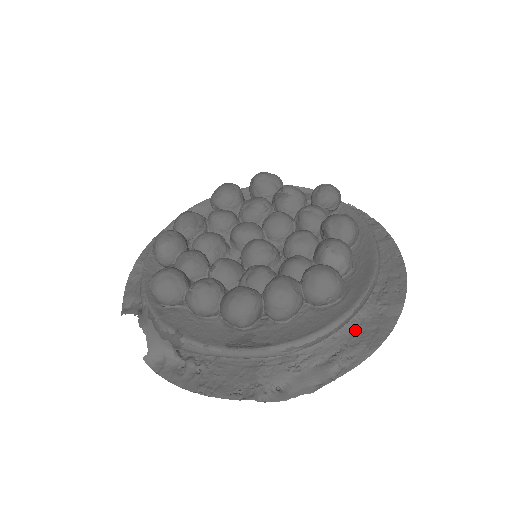
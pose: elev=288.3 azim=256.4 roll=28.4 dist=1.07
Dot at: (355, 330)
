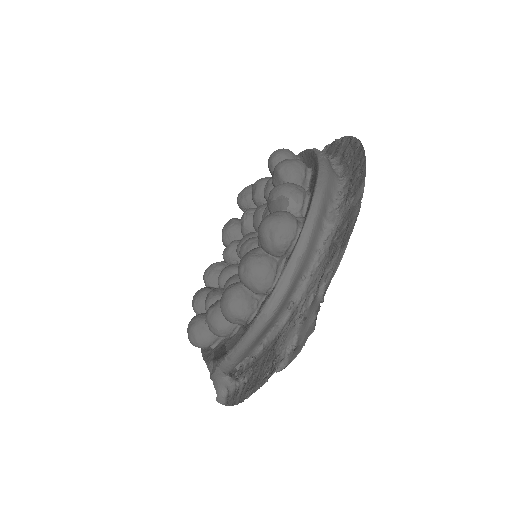
Dot at: (331, 243)
